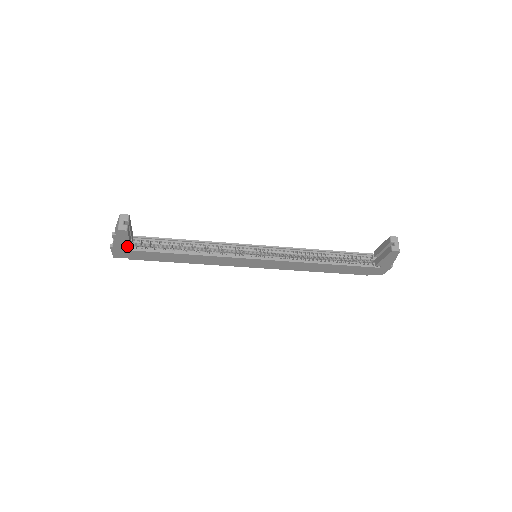
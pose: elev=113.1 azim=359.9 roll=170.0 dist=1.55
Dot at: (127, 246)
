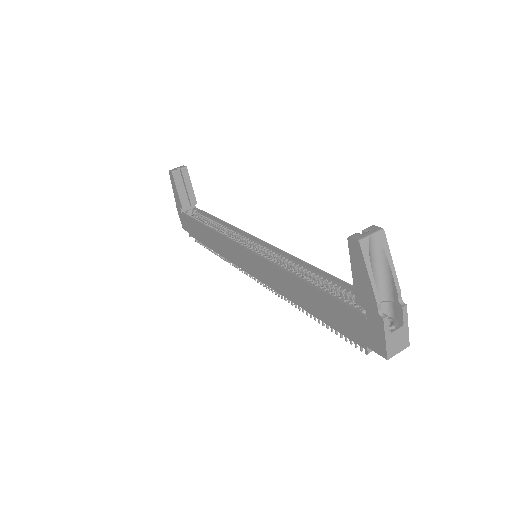
Dot at: (181, 205)
